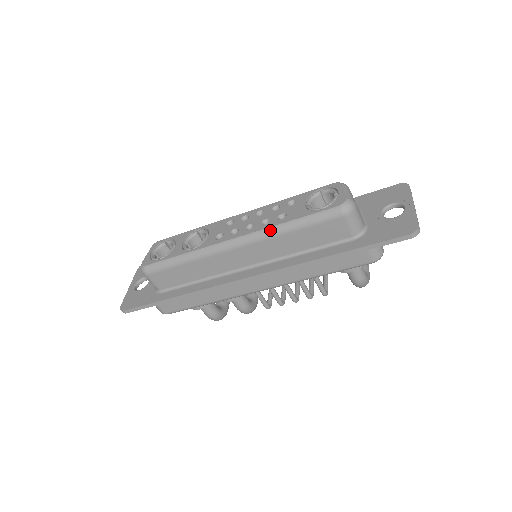
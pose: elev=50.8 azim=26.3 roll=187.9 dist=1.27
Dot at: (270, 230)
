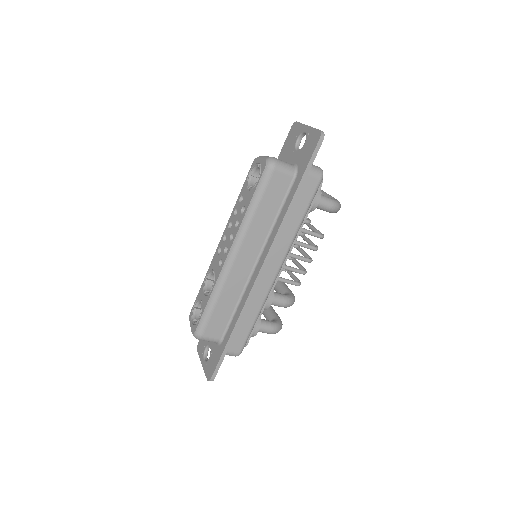
Dot at: (243, 224)
